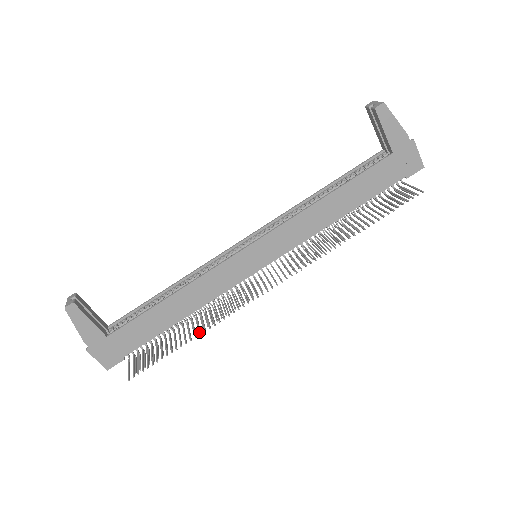
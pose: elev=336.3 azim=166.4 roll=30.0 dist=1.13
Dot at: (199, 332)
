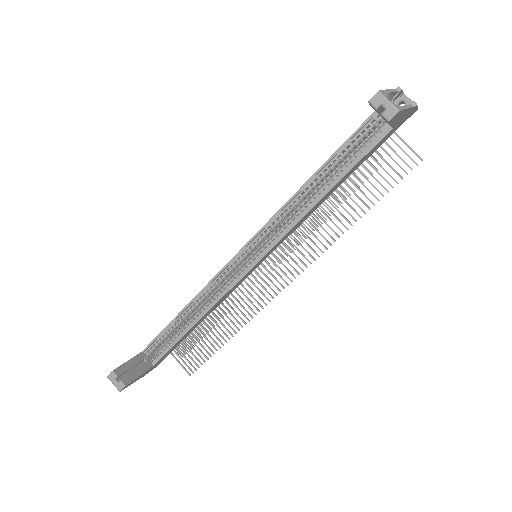
Dot at: occluded
